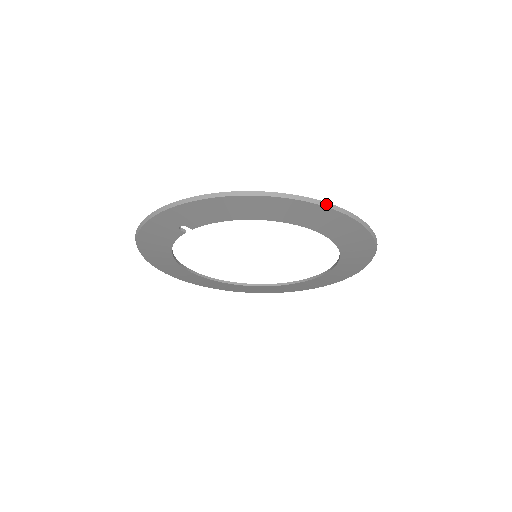
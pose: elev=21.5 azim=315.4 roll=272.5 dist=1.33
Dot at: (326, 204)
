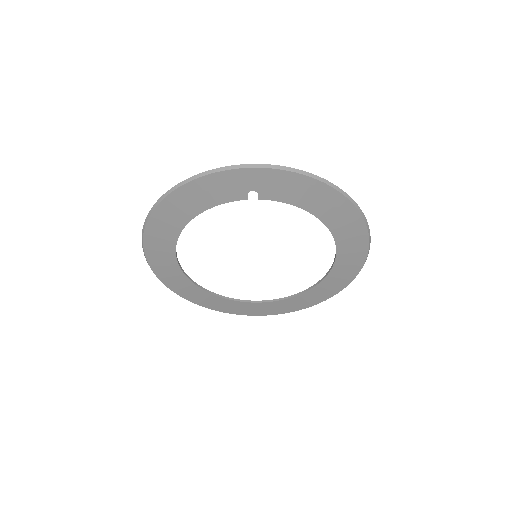
Dot at: (369, 231)
